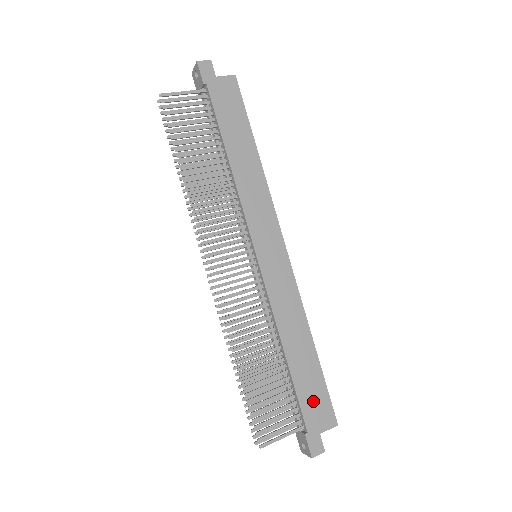
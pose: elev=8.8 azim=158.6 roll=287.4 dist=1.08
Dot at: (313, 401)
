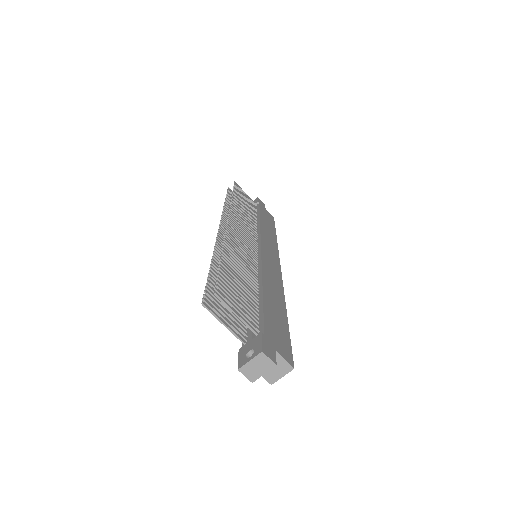
Dot at: (276, 329)
